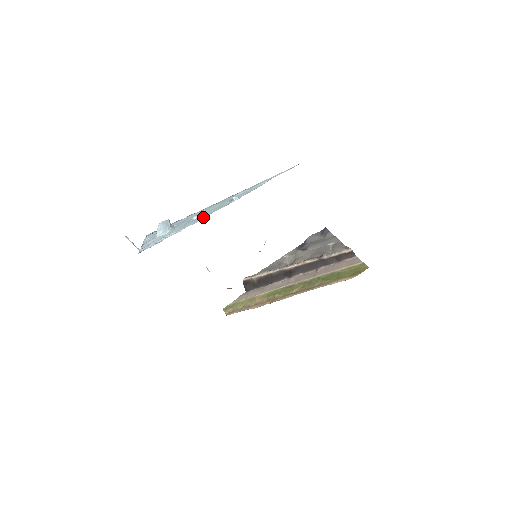
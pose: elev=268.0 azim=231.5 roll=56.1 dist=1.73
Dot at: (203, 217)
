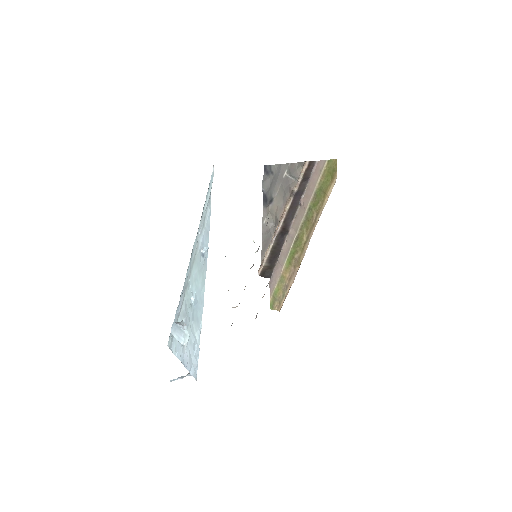
Dot at: (202, 295)
